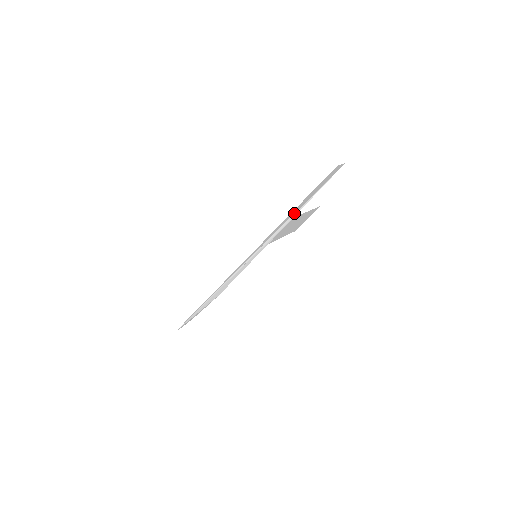
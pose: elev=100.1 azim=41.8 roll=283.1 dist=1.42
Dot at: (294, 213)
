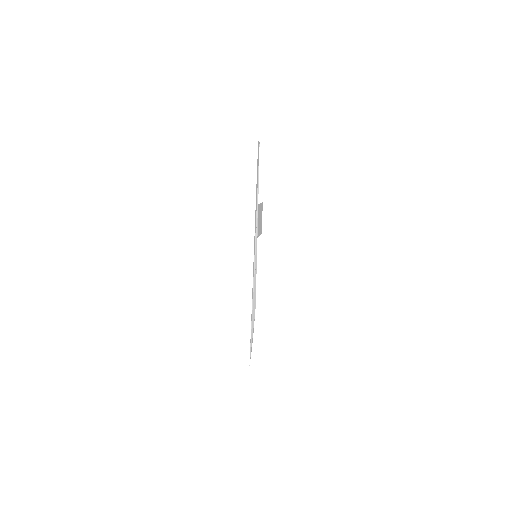
Dot at: occluded
